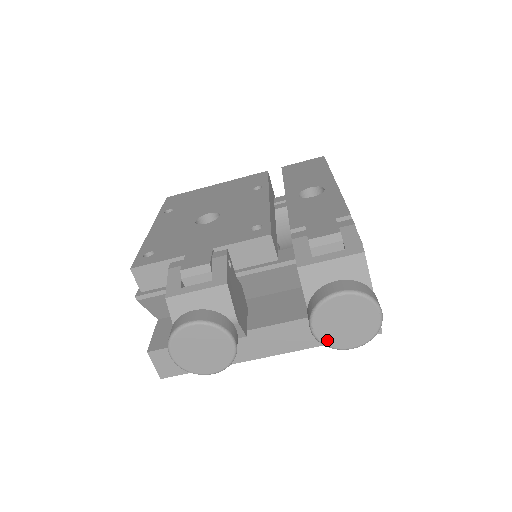
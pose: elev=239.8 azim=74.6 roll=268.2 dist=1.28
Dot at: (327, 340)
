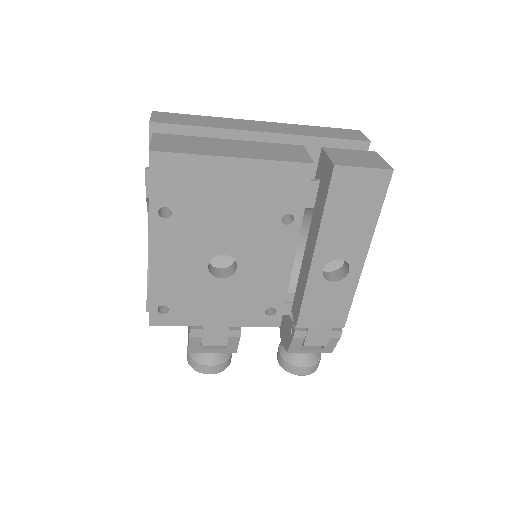
Dot at: occluded
